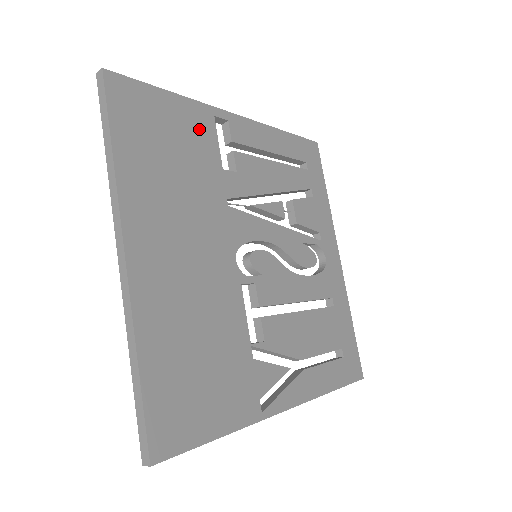
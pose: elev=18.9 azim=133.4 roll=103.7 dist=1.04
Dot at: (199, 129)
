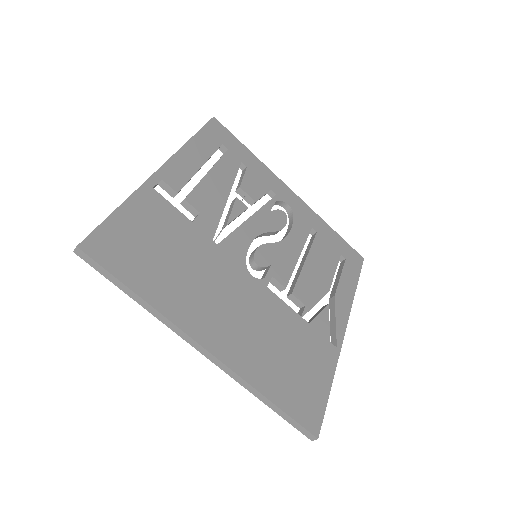
Dot at: (156, 211)
